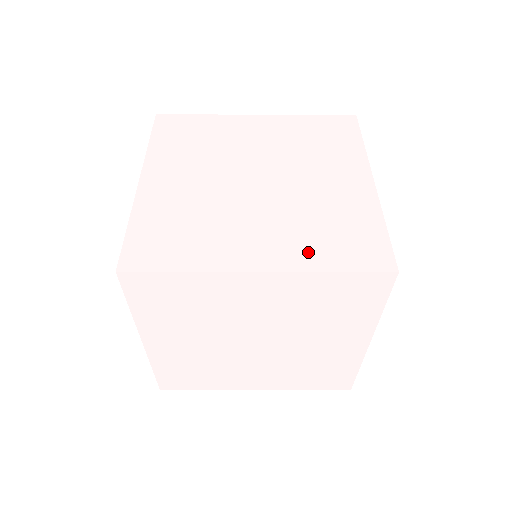
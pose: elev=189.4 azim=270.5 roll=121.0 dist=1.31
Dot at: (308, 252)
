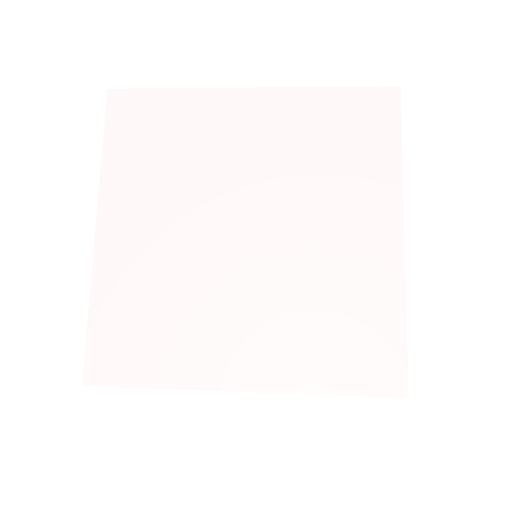
Dot at: (303, 363)
